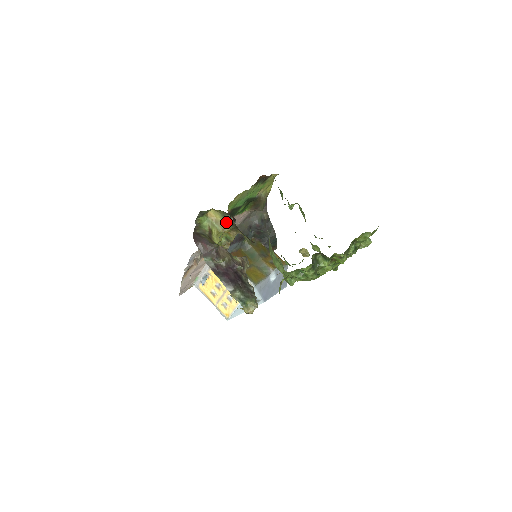
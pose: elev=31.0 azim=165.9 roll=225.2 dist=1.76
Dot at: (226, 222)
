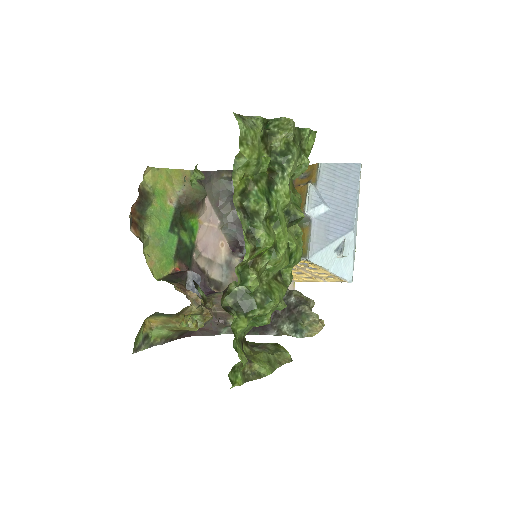
Dot at: (166, 317)
